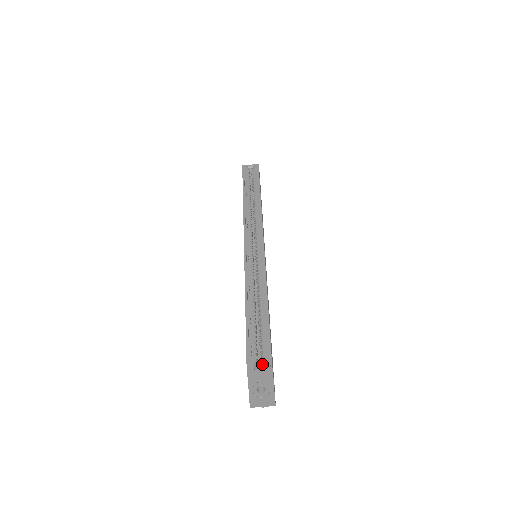
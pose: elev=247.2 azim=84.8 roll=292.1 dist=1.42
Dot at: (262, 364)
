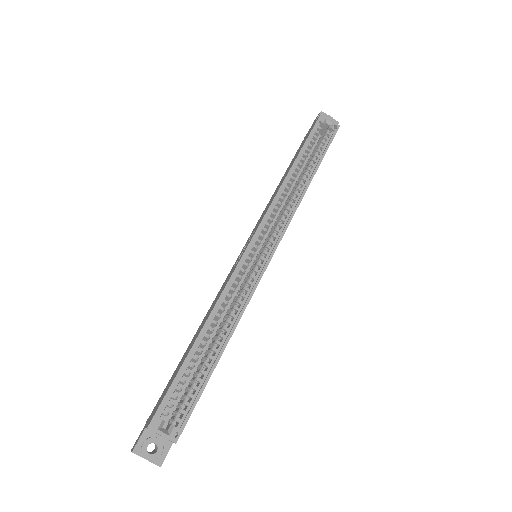
Dot at: (171, 426)
